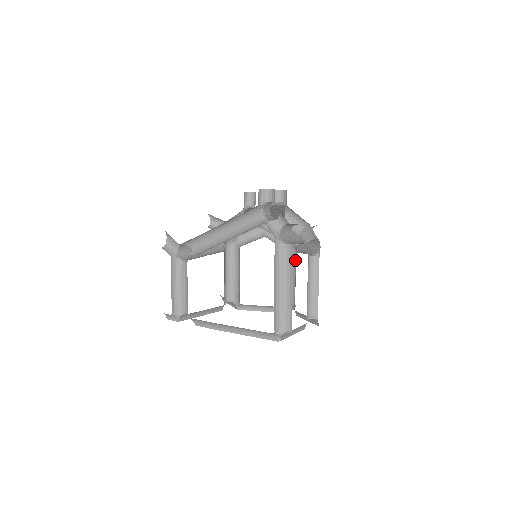
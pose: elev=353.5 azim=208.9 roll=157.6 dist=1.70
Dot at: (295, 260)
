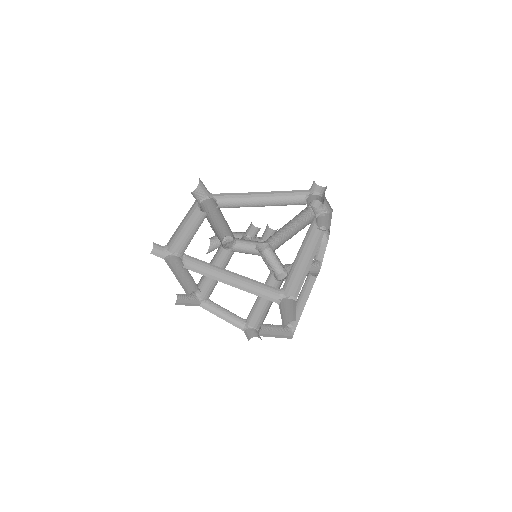
Dot at: occluded
